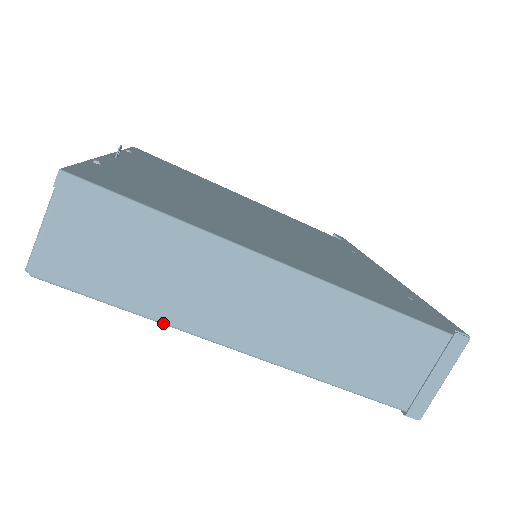
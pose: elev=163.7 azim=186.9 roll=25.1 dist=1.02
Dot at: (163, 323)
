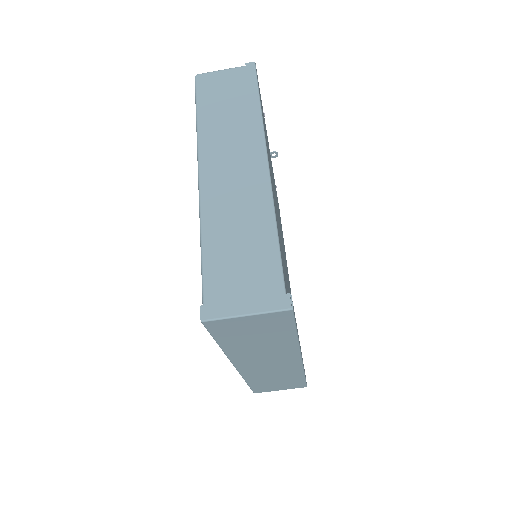
Dot at: (198, 133)
